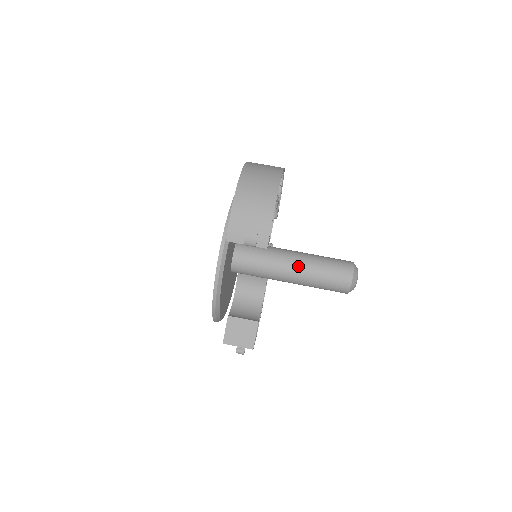
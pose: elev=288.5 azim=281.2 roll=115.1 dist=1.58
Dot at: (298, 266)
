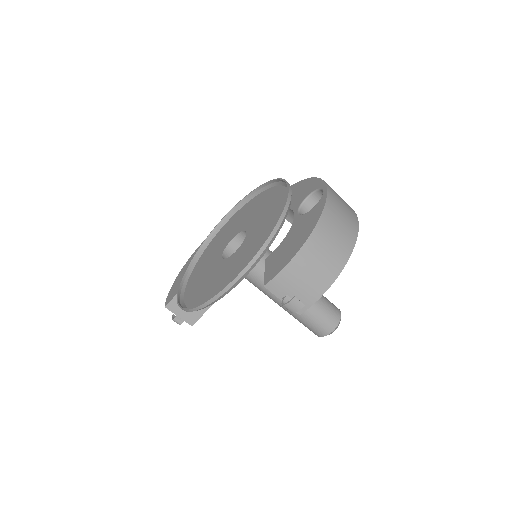
Dot at: occluded
